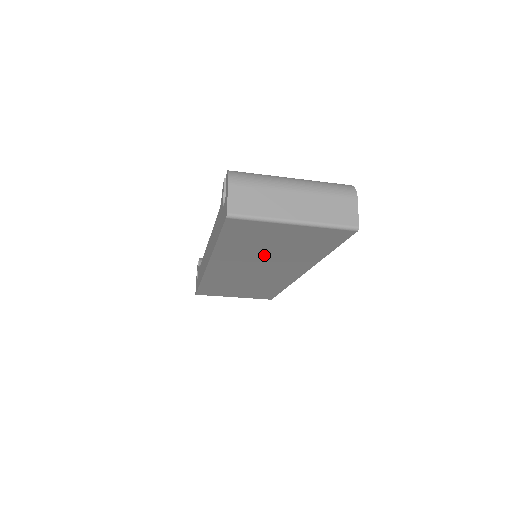
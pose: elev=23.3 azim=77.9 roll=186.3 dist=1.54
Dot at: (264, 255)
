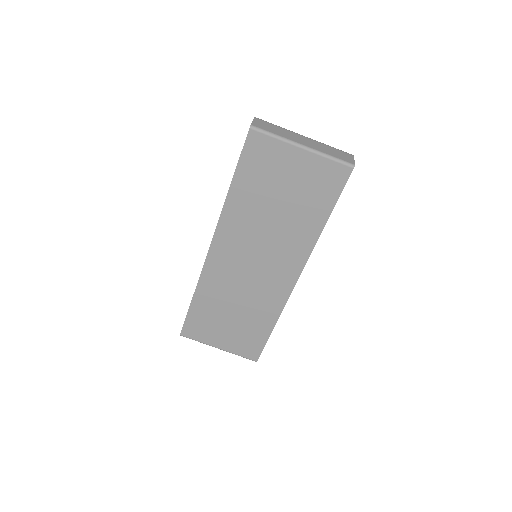
Dot at: (268, 220)
